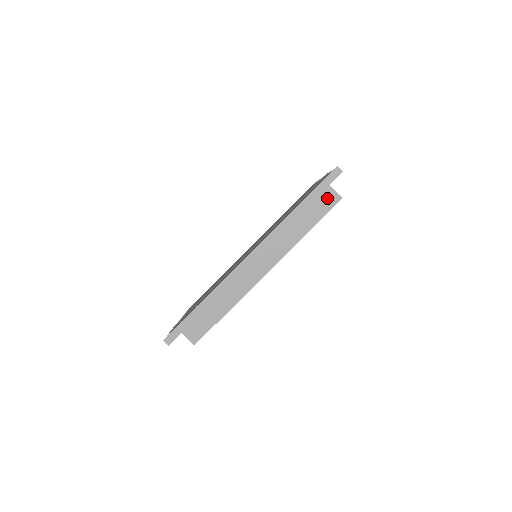
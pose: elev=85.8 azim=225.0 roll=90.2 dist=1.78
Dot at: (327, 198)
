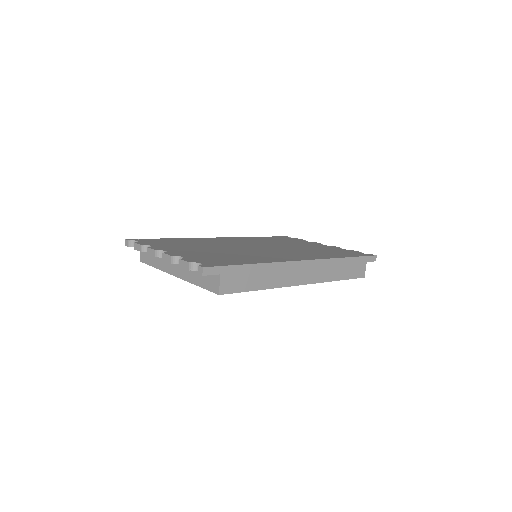
Dot at: (360, 269)
